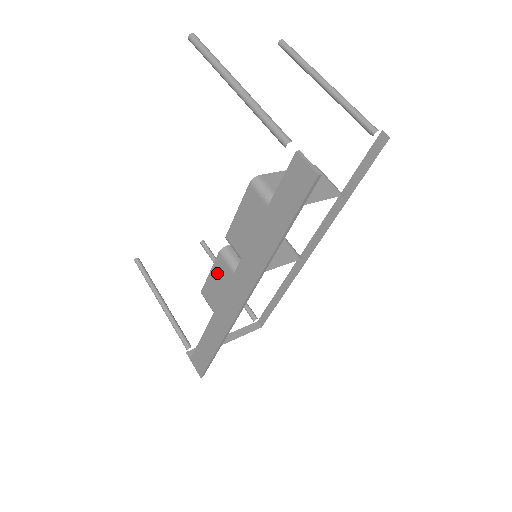
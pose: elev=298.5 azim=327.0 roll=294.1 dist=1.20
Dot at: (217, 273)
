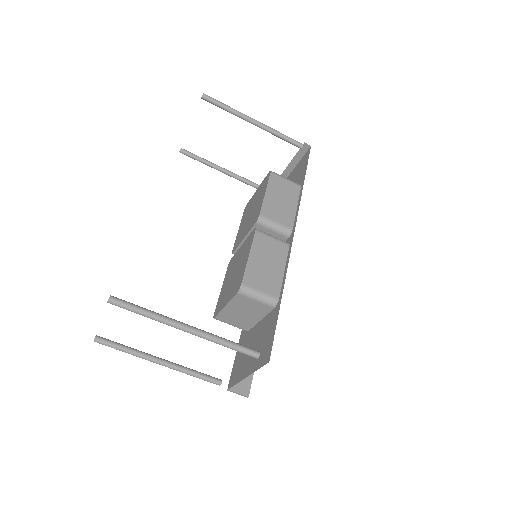
Dot at: occluded
